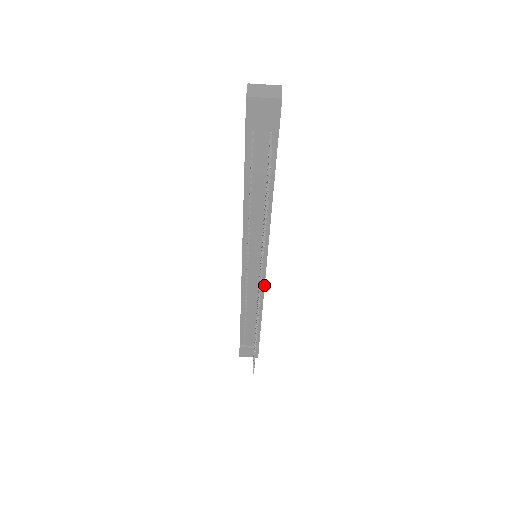
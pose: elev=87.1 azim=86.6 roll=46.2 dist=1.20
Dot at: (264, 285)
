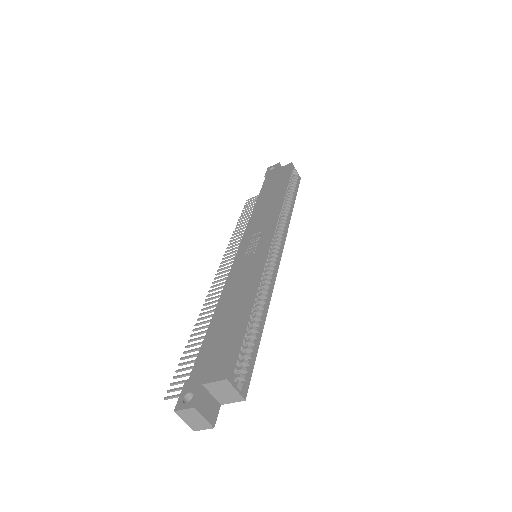
Dot at: occluded
